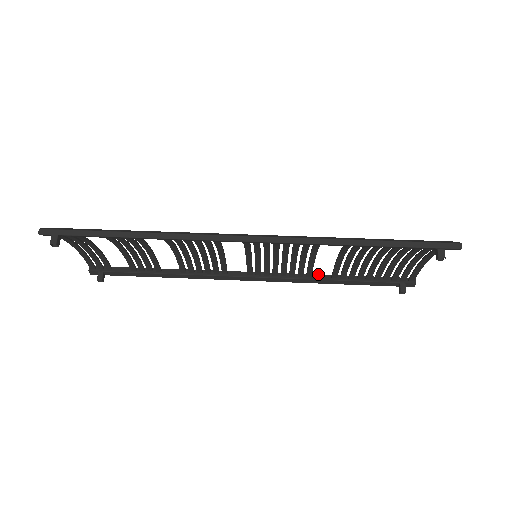
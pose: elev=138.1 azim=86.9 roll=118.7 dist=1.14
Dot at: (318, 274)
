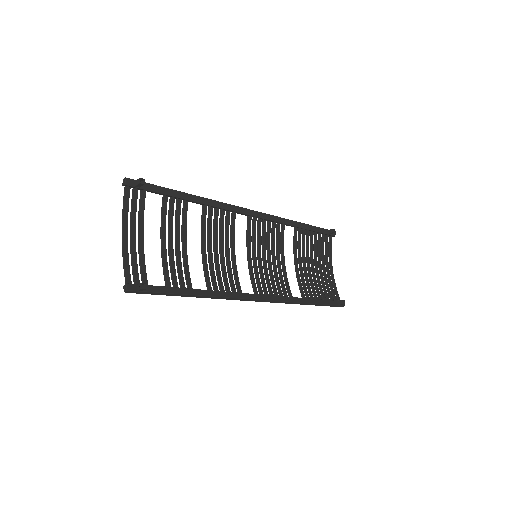
Dot at: occluded
